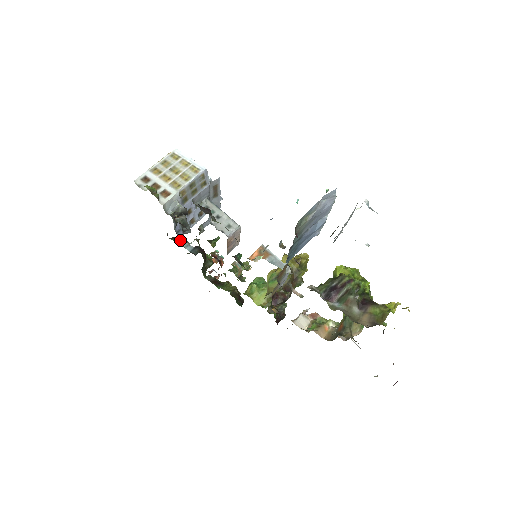
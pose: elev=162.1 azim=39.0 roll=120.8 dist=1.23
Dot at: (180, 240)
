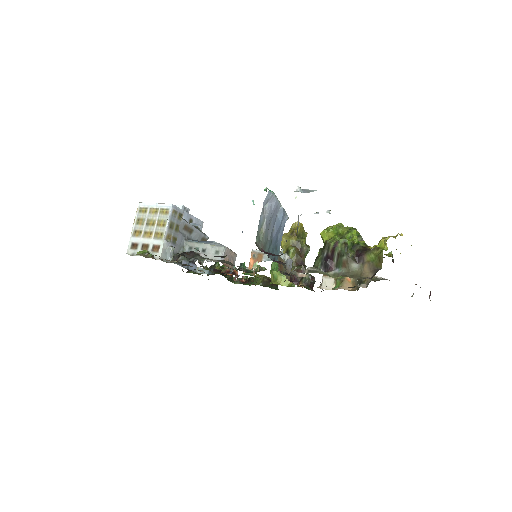
Dot at: (195, 270)
